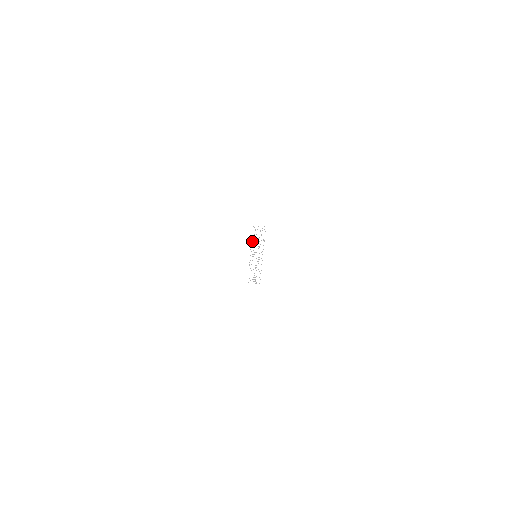
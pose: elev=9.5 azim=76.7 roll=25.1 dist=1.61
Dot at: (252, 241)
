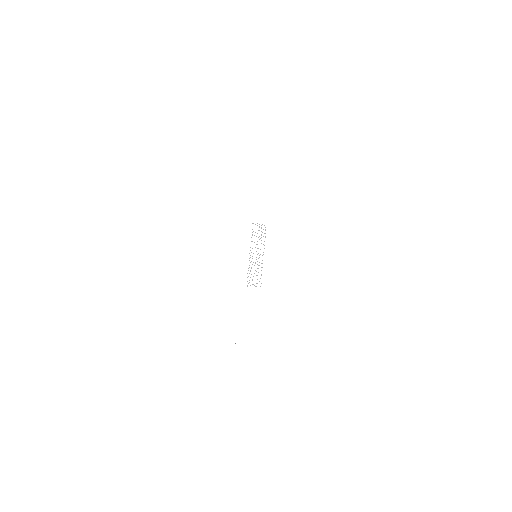
Dot at: occluded
